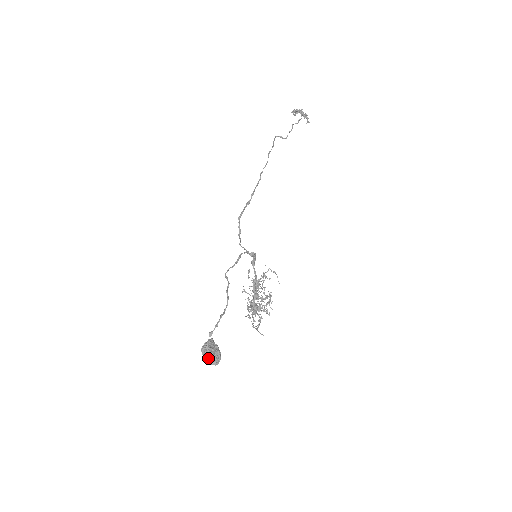
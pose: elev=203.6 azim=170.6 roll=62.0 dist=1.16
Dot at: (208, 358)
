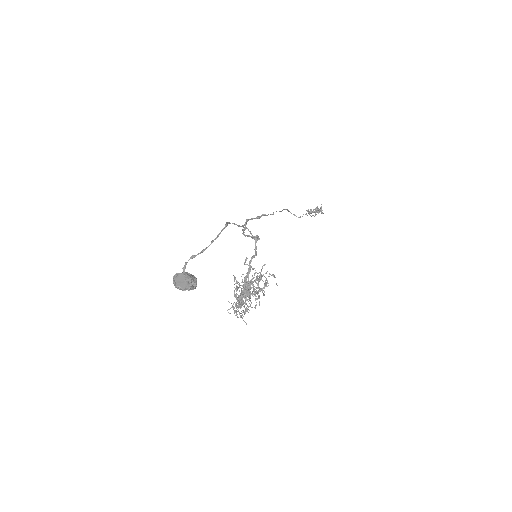
Dot at: (180, 281)
